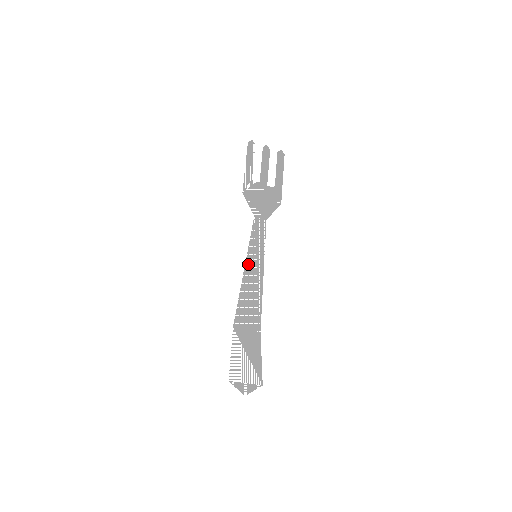
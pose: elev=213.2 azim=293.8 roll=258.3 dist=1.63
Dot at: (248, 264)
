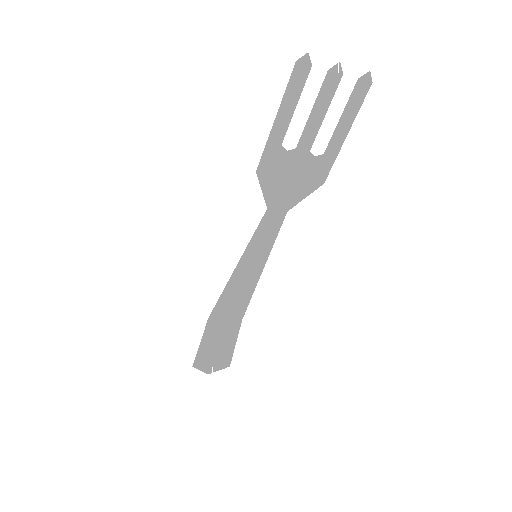
Dot at: (242, 264)
